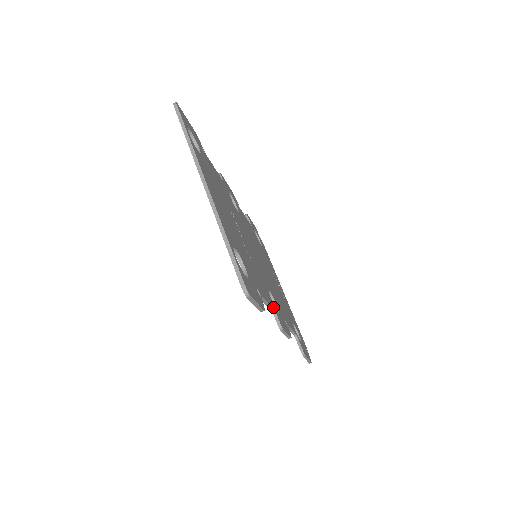
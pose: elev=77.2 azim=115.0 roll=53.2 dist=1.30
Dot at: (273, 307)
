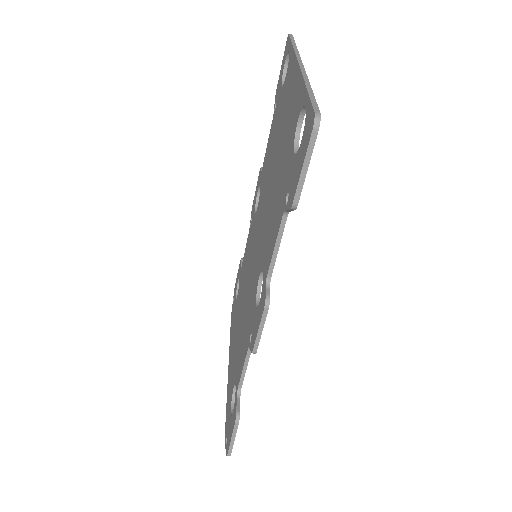
Dot at: (270, 275)
